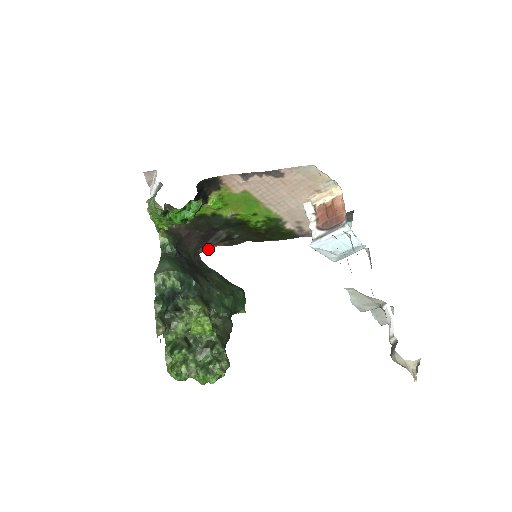
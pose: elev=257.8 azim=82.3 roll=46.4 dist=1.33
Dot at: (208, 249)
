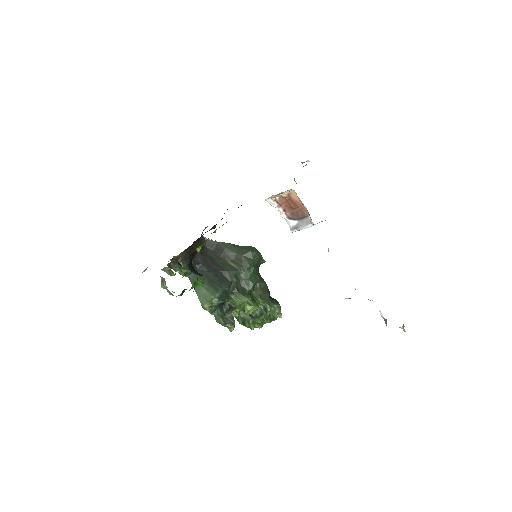
Dot at: (205, 228)
